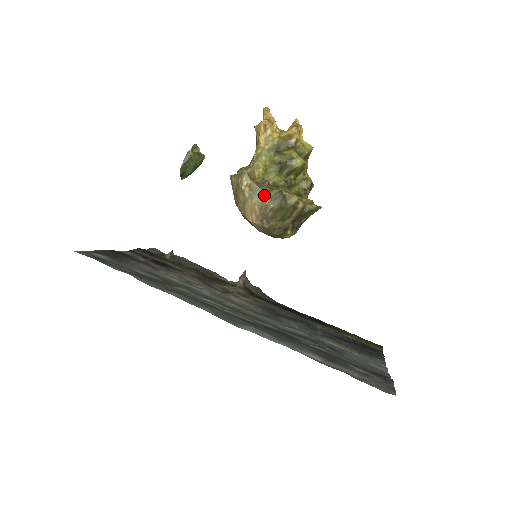
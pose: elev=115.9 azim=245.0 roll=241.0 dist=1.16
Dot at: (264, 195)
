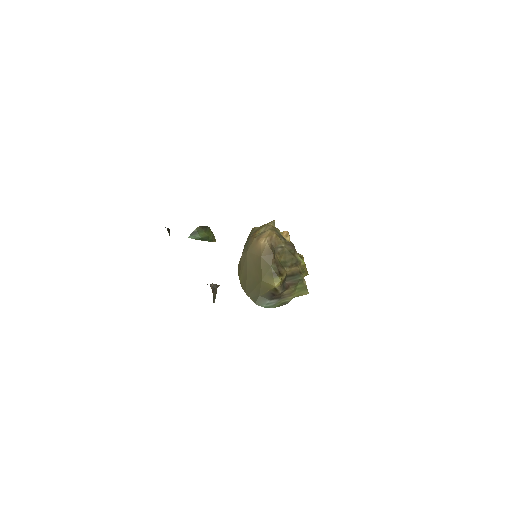
Dot at: (282, 237)
